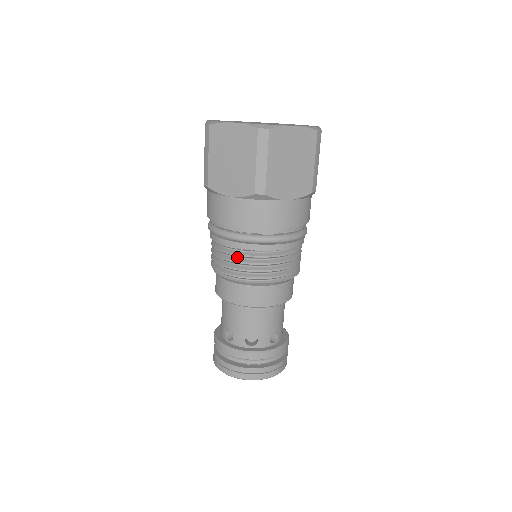
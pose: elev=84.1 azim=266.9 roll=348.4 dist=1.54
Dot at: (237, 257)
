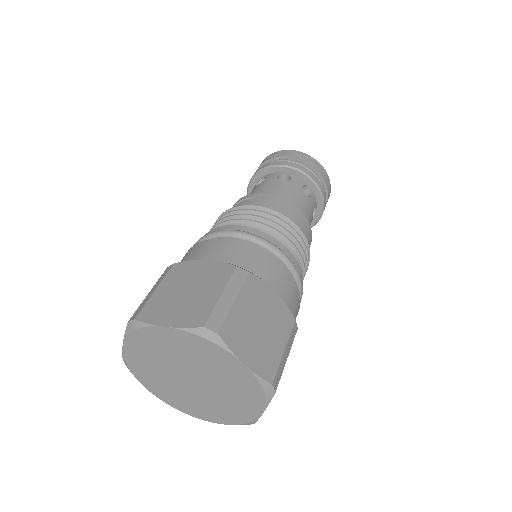
Dot at: occluded
